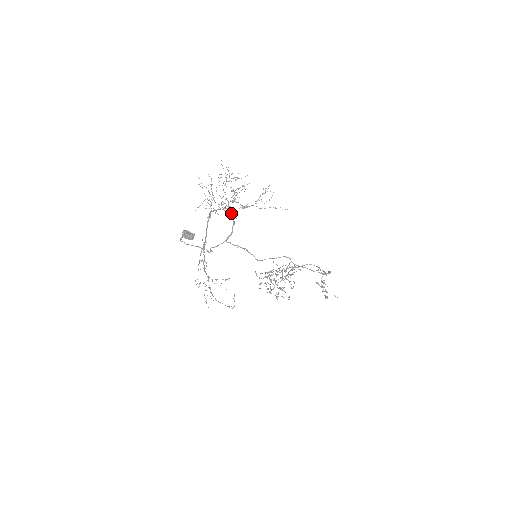
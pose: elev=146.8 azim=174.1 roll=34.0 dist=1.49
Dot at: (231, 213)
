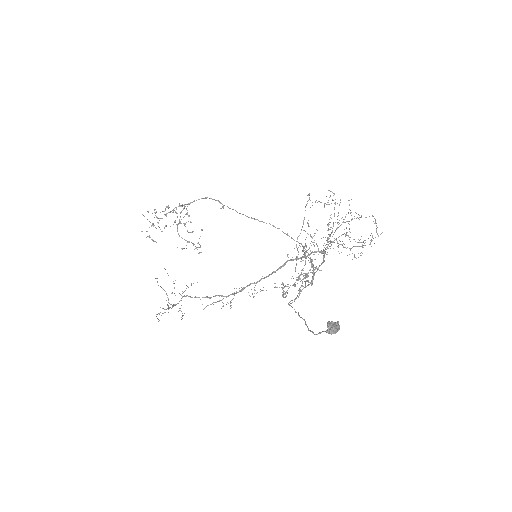
Dot at: (324, 256)
